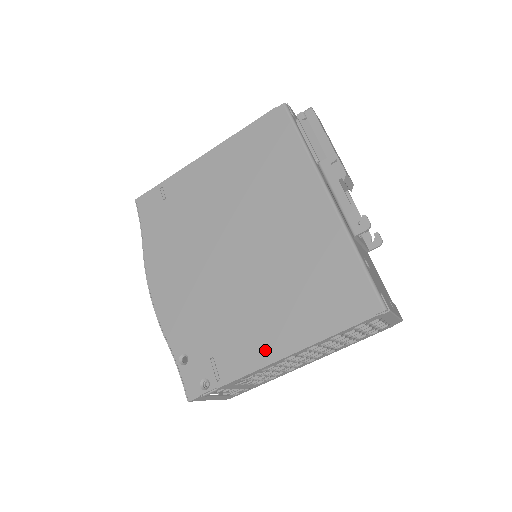
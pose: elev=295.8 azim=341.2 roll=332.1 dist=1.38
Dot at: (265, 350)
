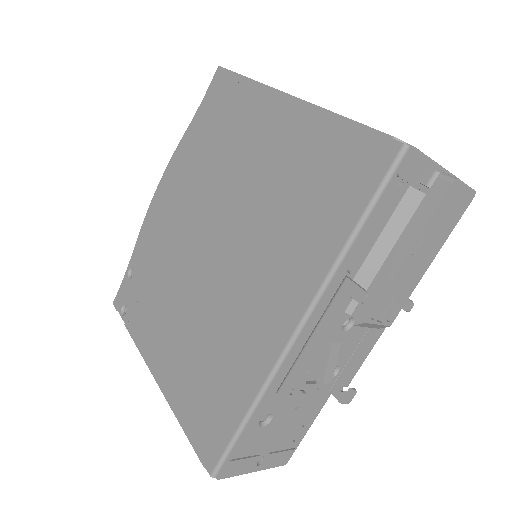
Dot at: (154, 353)
